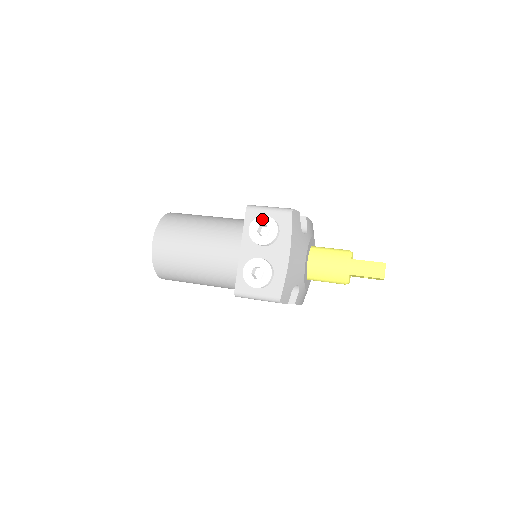
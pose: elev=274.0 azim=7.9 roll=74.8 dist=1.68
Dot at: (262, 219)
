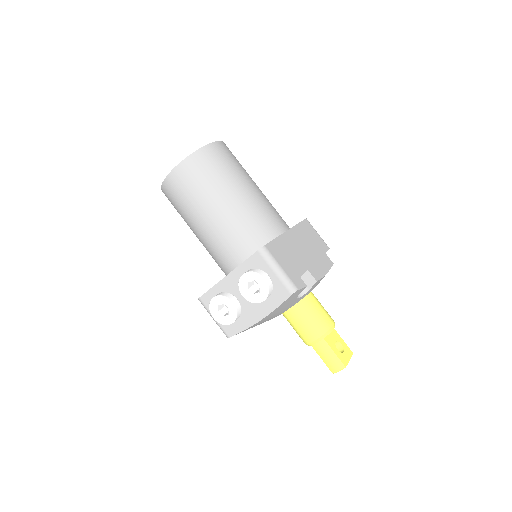
Dot at: (260, 279)
